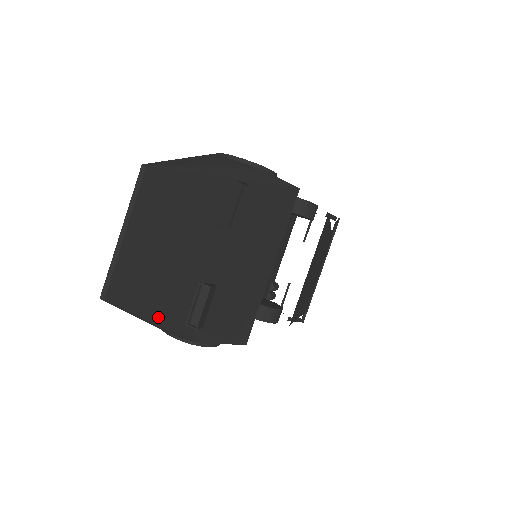
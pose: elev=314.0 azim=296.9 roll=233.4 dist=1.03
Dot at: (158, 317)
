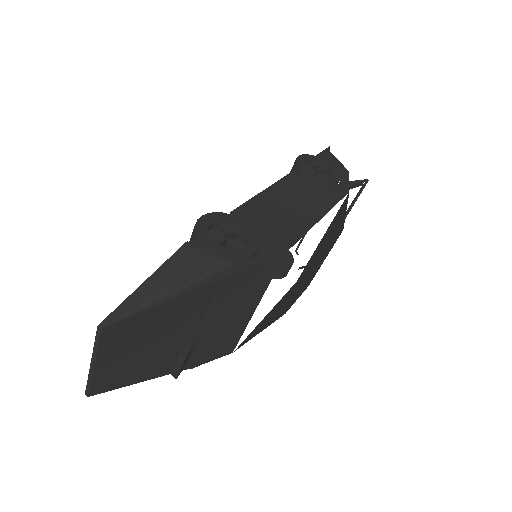
Dot at: (141, 381)
